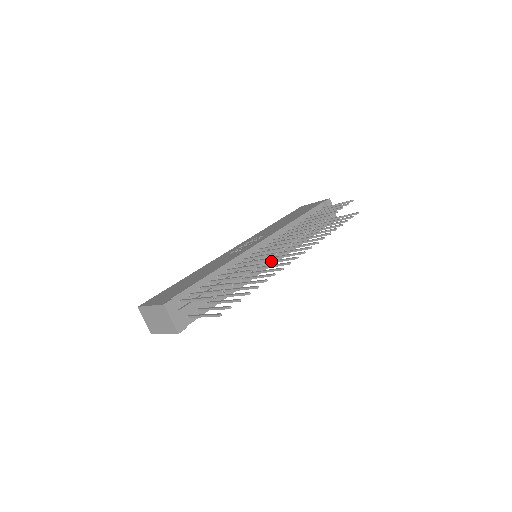
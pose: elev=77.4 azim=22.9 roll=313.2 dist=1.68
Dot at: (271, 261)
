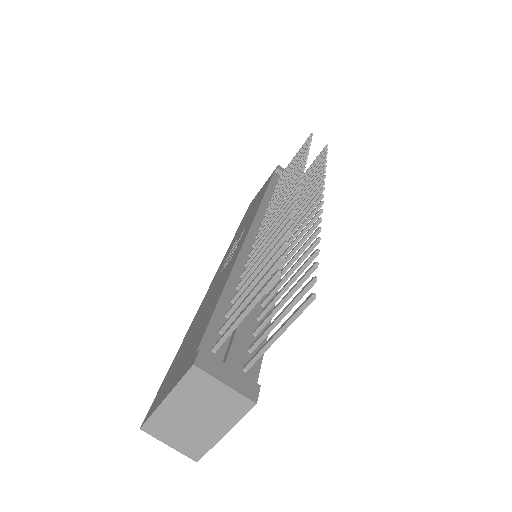
Dot at: occluded
